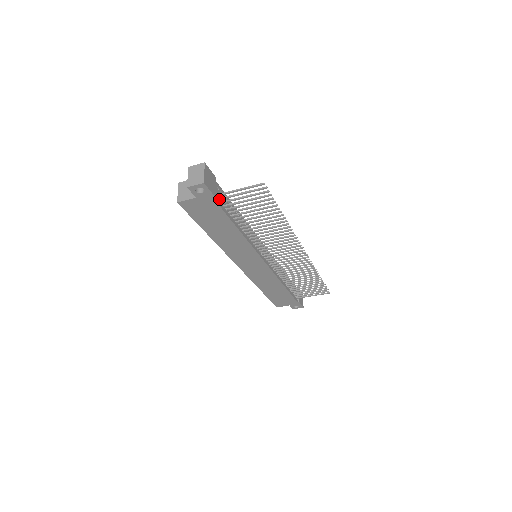
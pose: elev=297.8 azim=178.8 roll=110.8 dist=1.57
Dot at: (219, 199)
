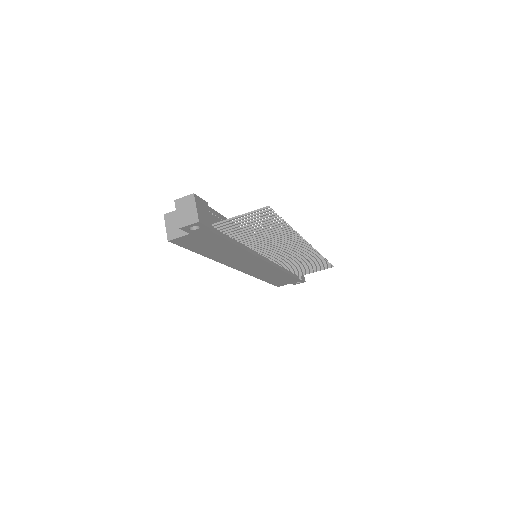
Dot at: (216, 227)
